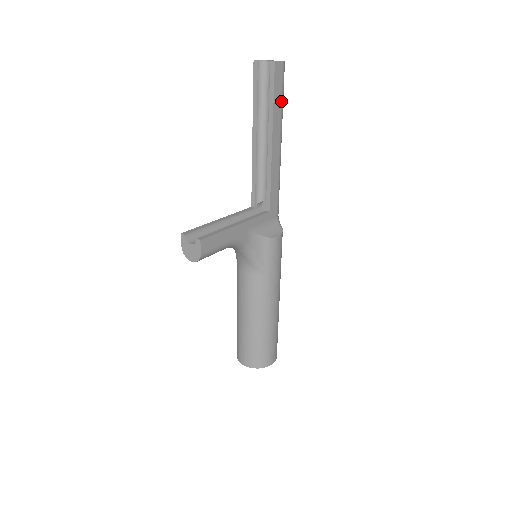
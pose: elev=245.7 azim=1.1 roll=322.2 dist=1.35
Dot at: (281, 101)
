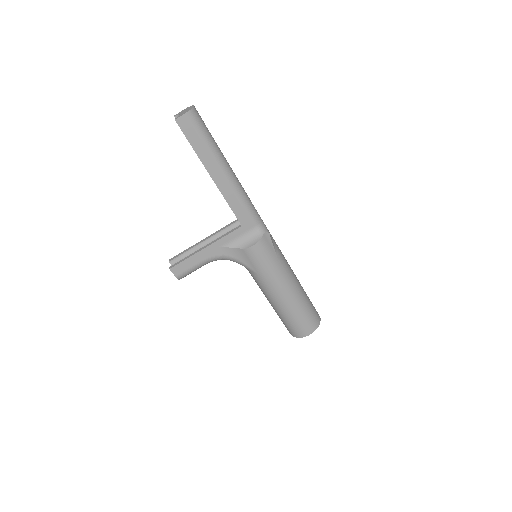
Dot at: (203, 142)
